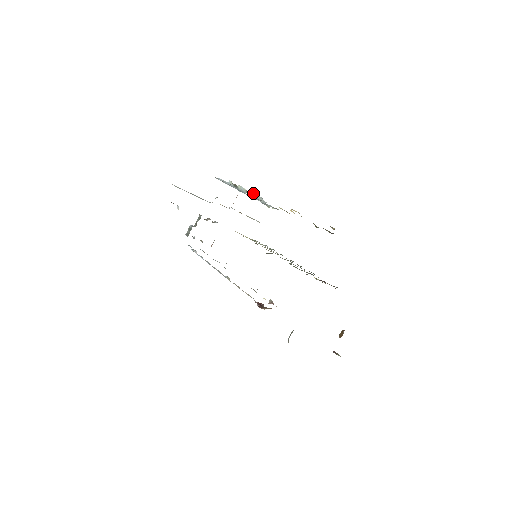
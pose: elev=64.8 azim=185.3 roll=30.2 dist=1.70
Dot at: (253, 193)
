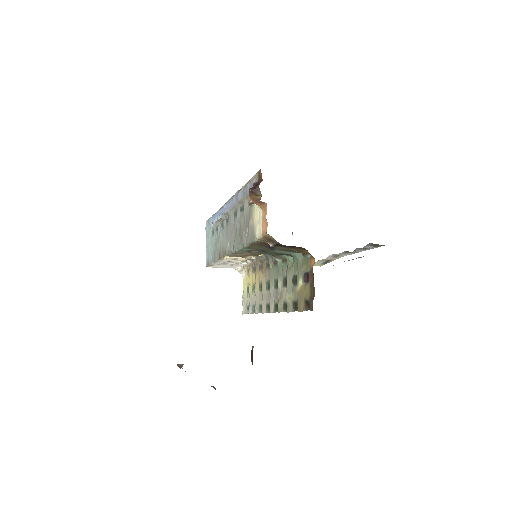
Dot at: occluded
